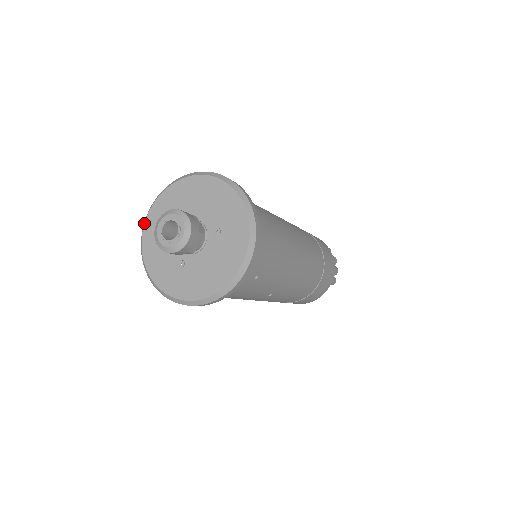
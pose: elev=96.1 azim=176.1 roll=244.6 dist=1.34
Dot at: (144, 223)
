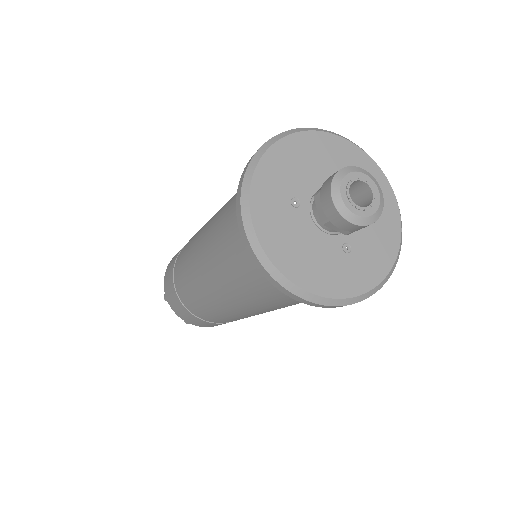
Dot at: (262, 248)
